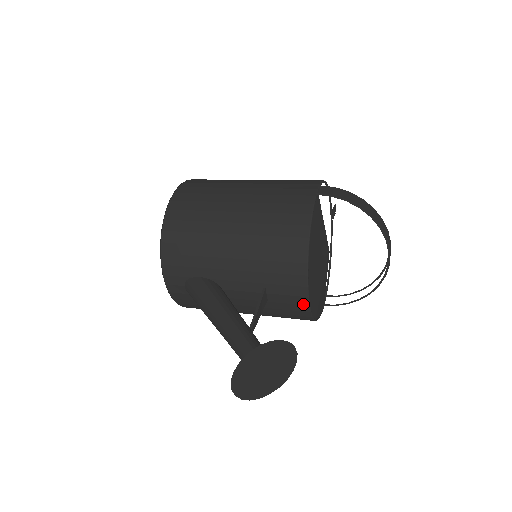
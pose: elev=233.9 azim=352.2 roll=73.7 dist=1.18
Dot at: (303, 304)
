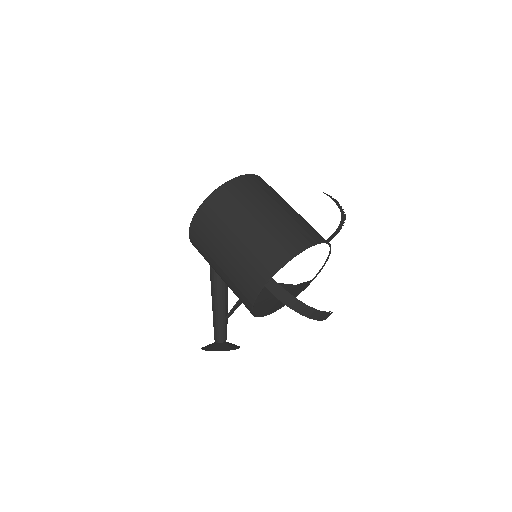
Dot at: occluded
